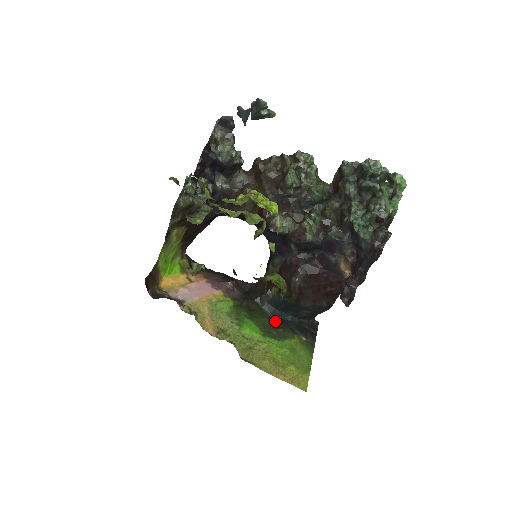
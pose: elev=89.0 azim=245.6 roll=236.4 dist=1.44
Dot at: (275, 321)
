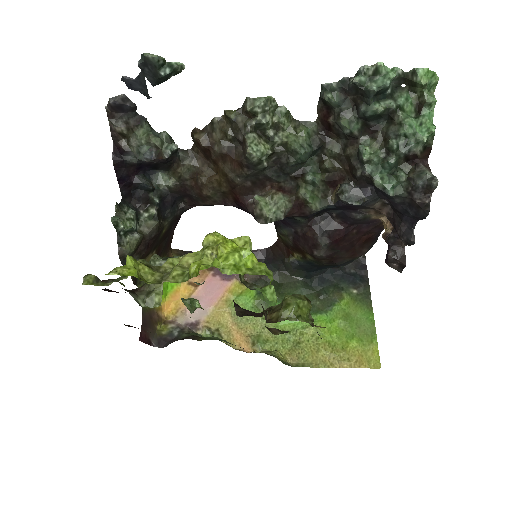
Dot at: (313, 285)
